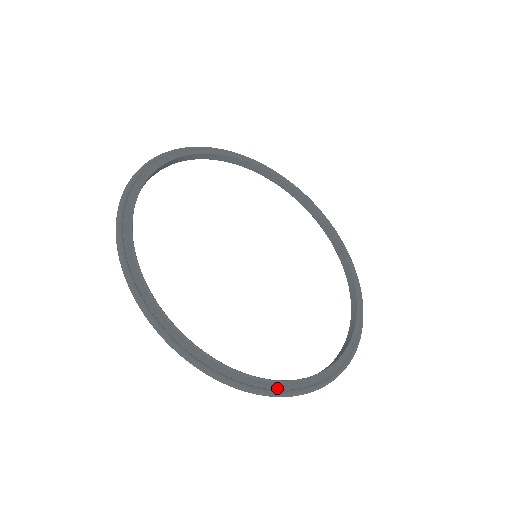
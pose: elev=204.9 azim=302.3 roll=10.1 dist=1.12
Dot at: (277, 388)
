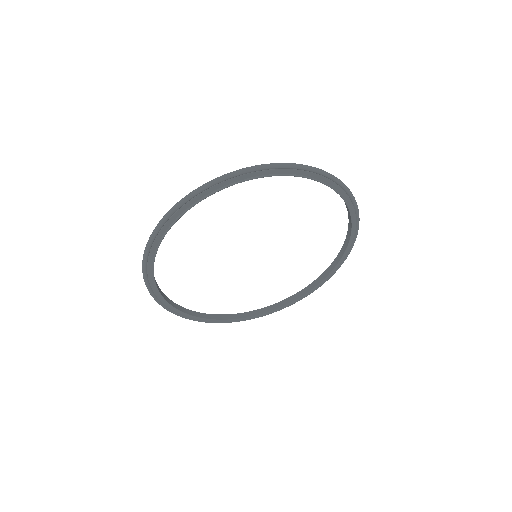
Dot at: (252, 317)
